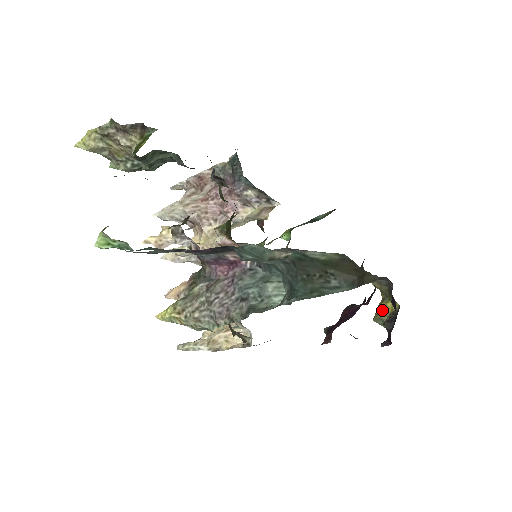
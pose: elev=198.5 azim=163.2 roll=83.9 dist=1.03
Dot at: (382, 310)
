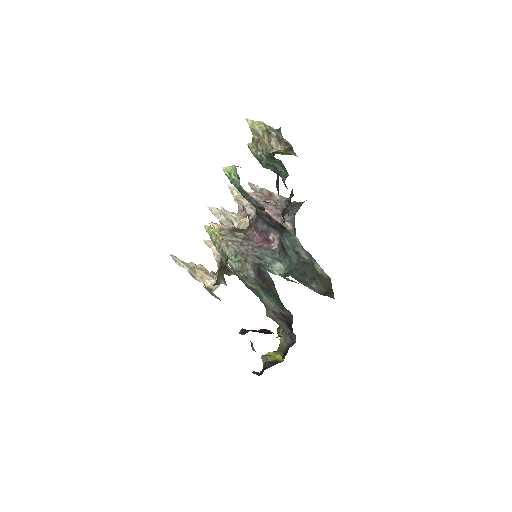
Dot at: (272, 355)
